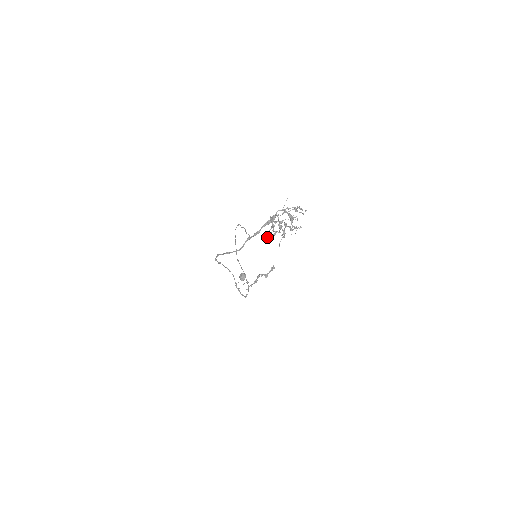
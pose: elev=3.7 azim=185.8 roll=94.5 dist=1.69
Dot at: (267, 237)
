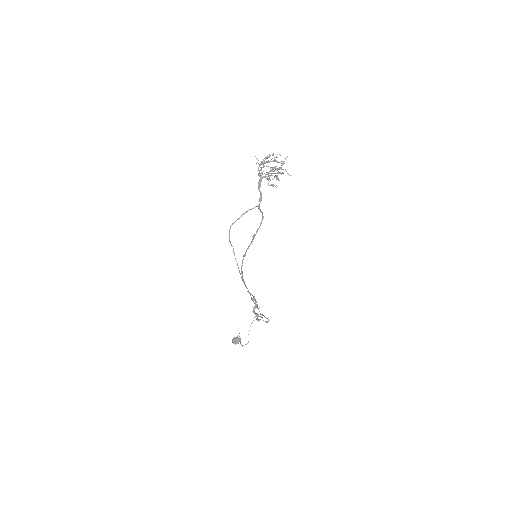
Dot at: (276, 179)
